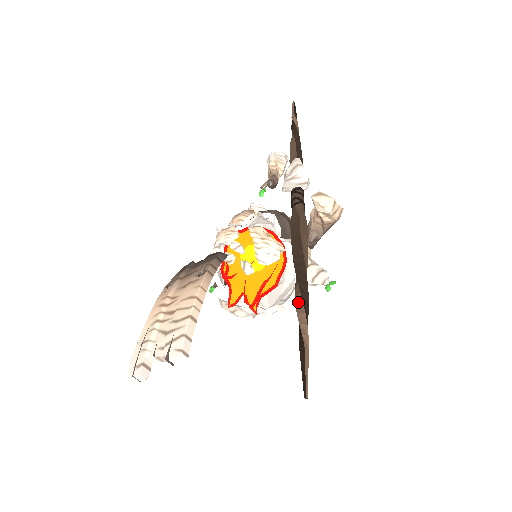
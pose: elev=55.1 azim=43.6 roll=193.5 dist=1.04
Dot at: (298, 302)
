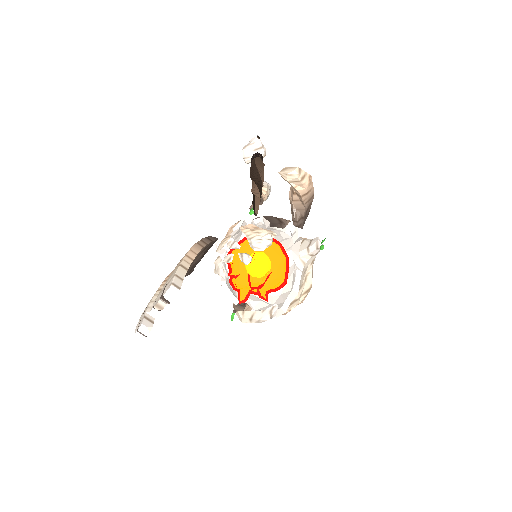
Dot at: (252, 187)
